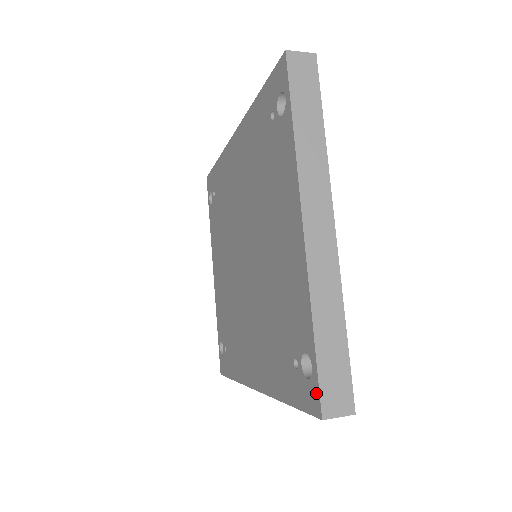
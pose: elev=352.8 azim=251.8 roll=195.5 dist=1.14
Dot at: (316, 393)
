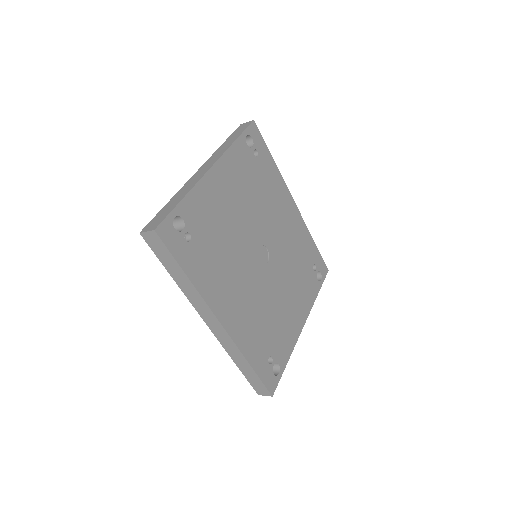
Dot at: occluded
